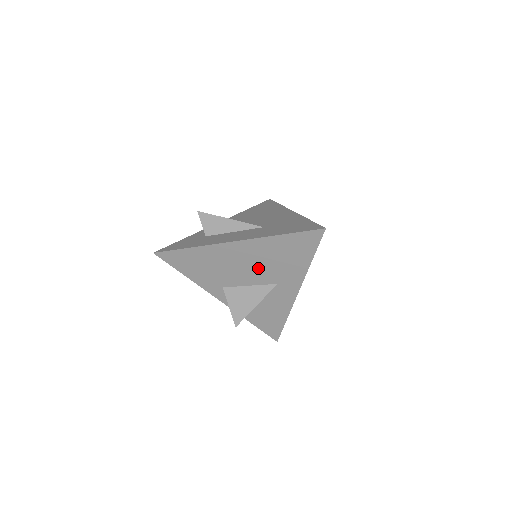
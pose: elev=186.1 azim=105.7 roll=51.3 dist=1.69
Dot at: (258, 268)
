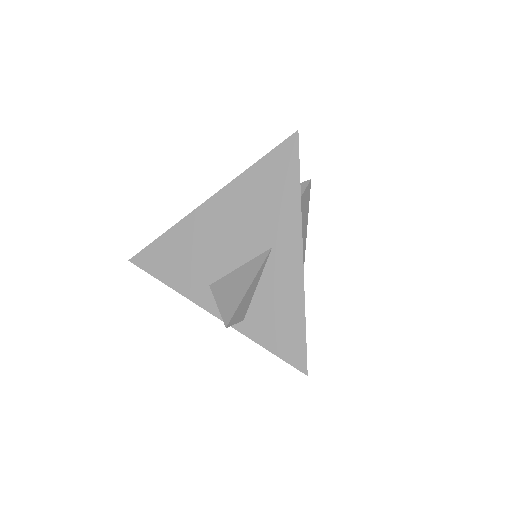
Dot at: (242, 230)
